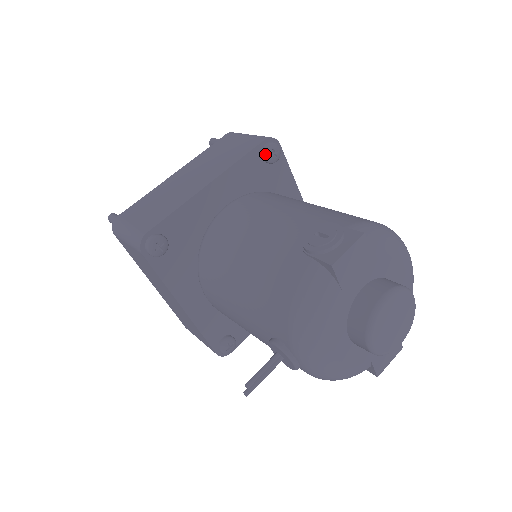
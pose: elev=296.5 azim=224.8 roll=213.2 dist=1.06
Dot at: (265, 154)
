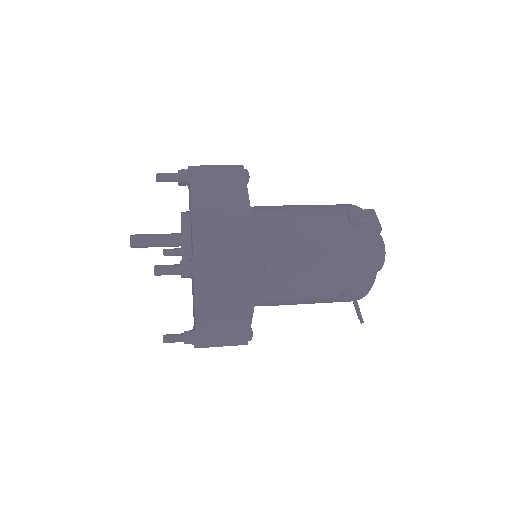
Dot at: (248, 179)
